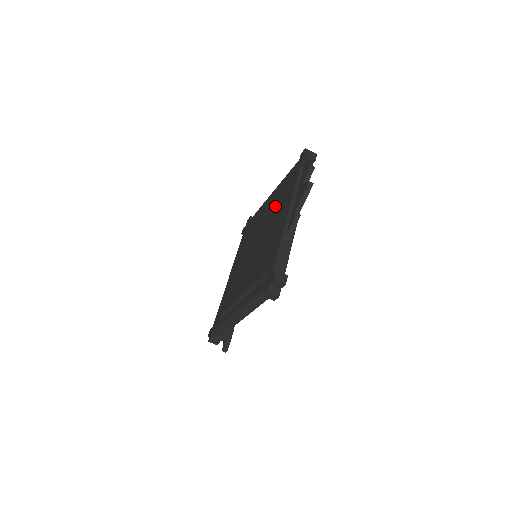
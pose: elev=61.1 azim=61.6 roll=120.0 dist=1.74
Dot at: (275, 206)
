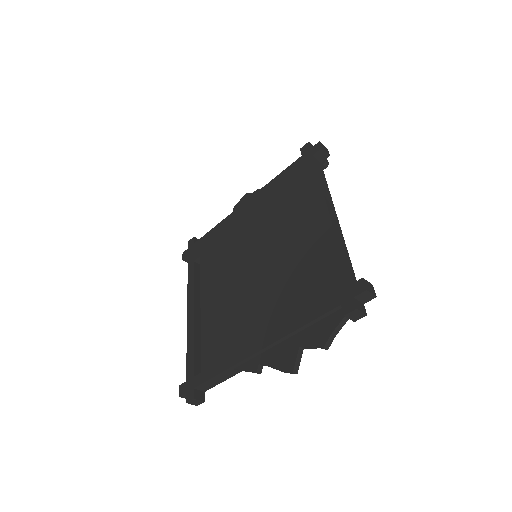
Dot at: (291, 271)
